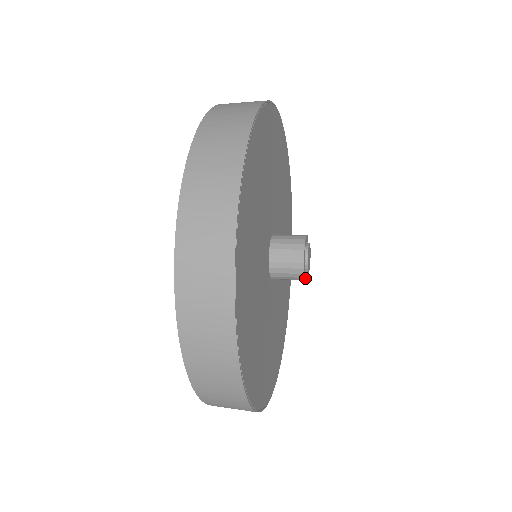
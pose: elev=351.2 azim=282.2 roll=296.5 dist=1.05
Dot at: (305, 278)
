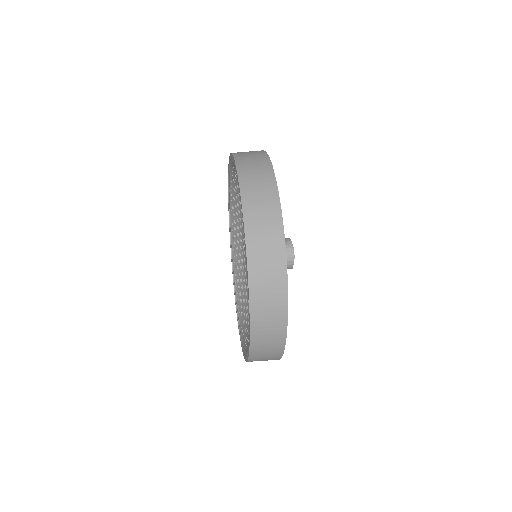
Dot at: (292, 266)
